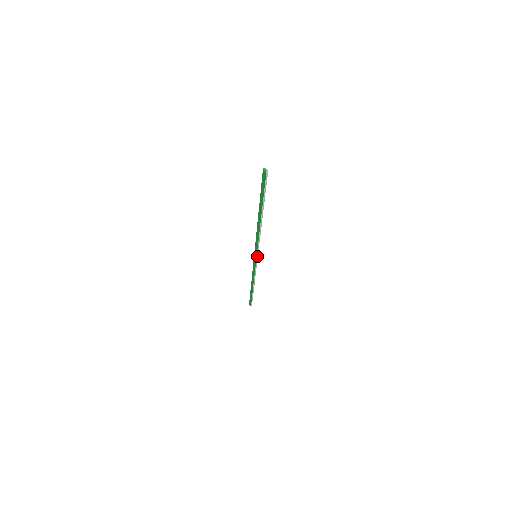
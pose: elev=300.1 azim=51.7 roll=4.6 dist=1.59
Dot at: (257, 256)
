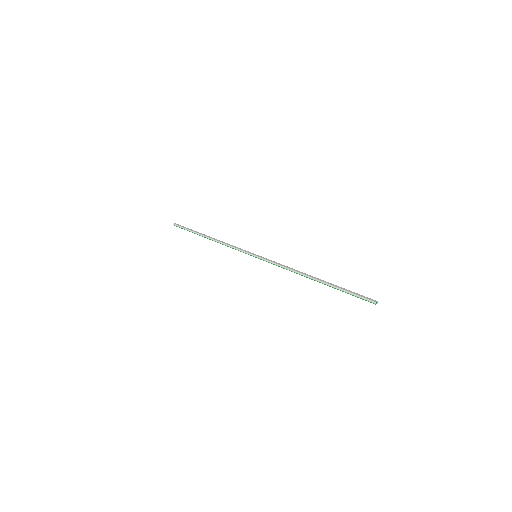
Dot at: (258, 256)
